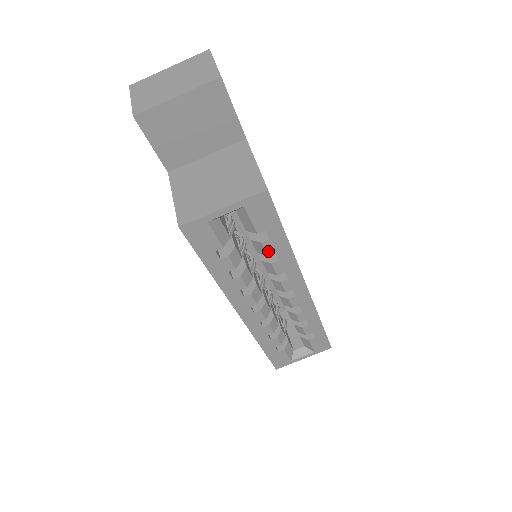
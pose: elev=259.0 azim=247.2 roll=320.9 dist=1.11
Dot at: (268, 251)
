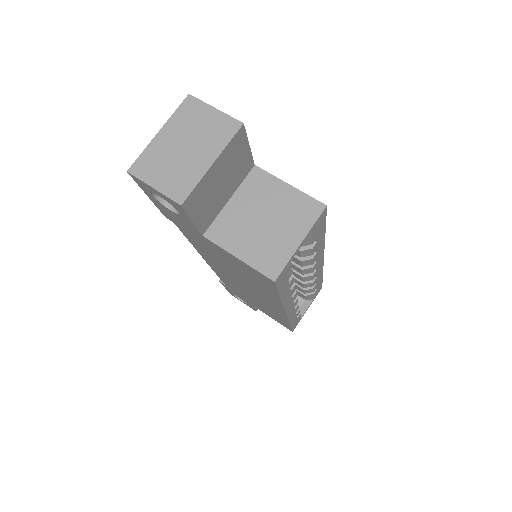
Dot at: (313, 251)
